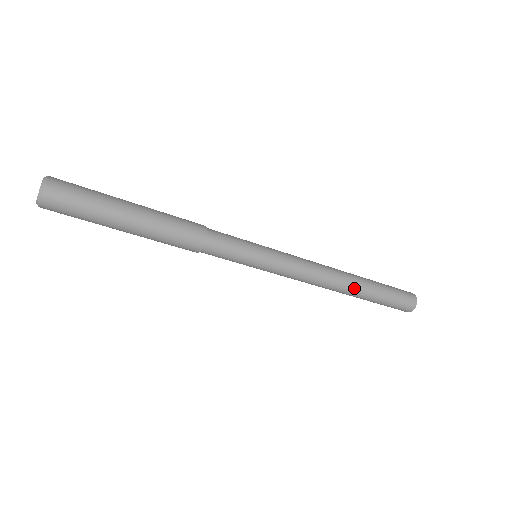
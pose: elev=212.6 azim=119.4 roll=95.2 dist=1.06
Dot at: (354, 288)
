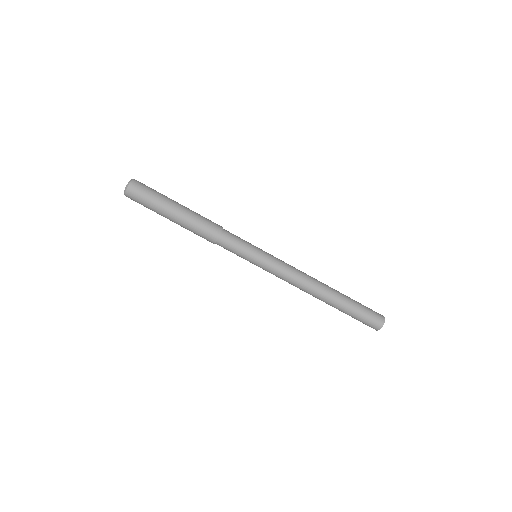
Dot at: (331, 288)
